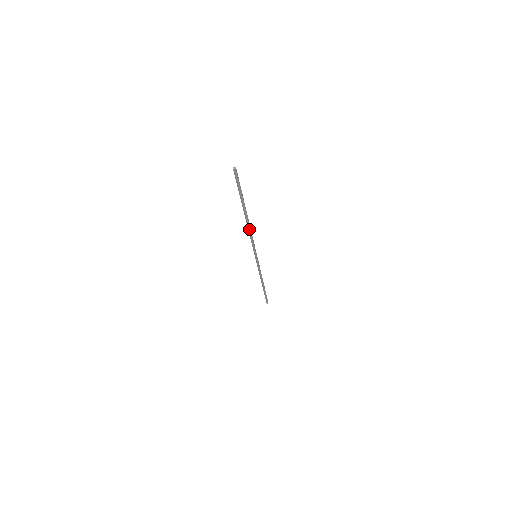
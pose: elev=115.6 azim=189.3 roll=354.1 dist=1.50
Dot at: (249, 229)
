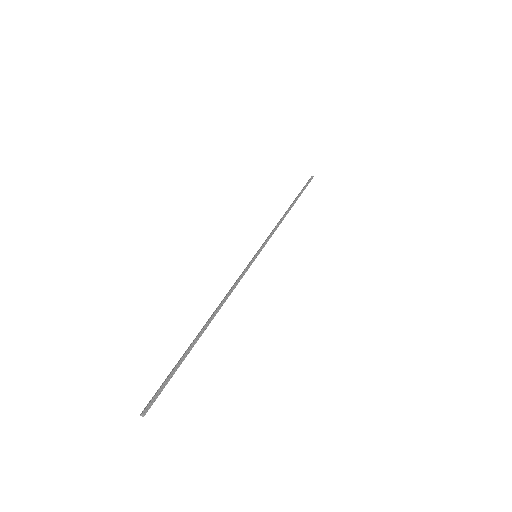
Dot at: (222, 305)
